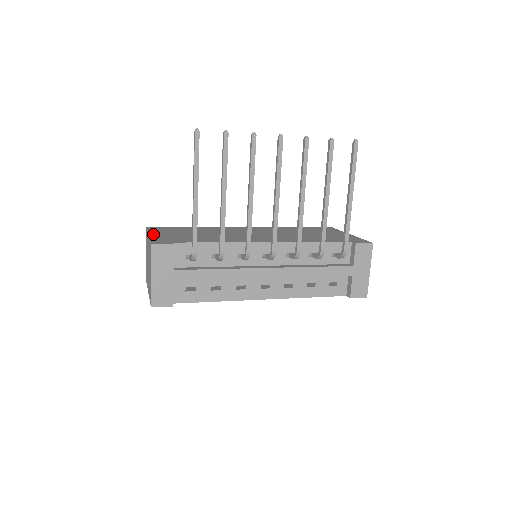
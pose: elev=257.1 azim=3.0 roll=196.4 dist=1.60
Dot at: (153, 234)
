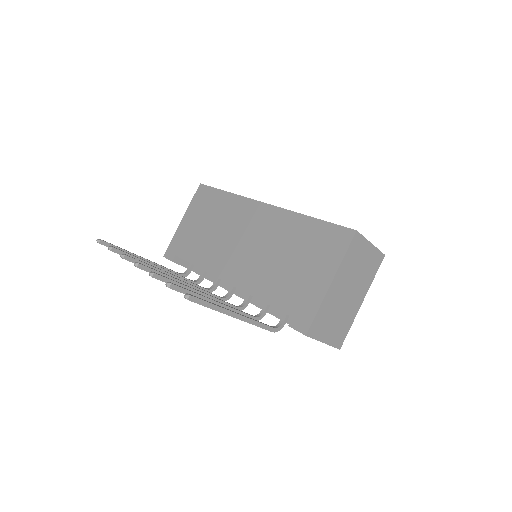
Dot at: (184, 220)
